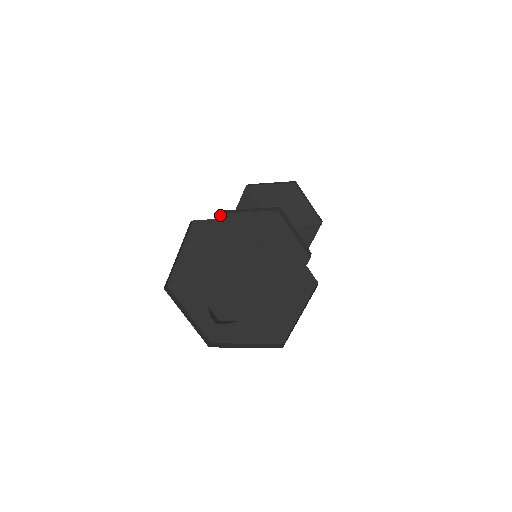
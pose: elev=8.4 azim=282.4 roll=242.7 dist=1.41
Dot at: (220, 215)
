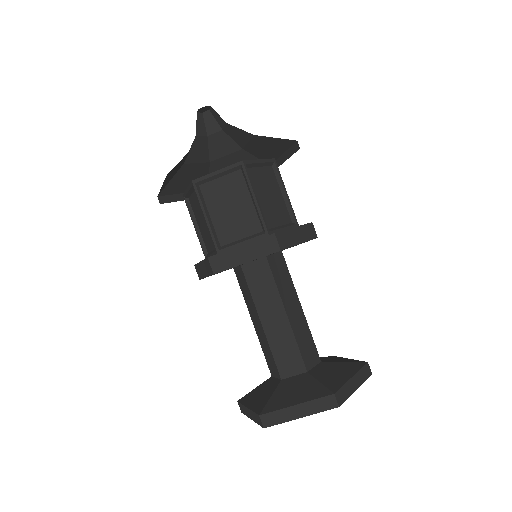
Dot at: occluded
